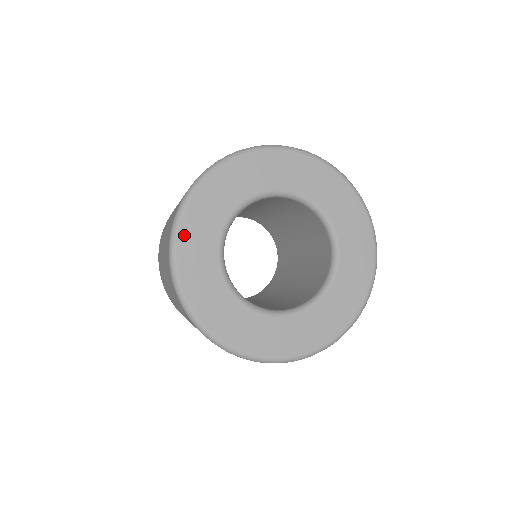
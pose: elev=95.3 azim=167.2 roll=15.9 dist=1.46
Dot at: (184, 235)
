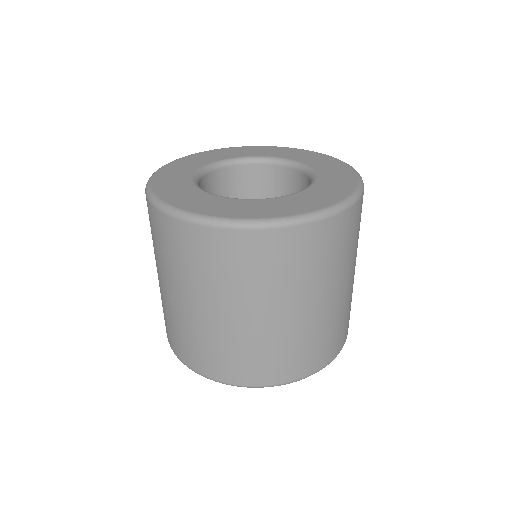
Dot at: (166, 198)
